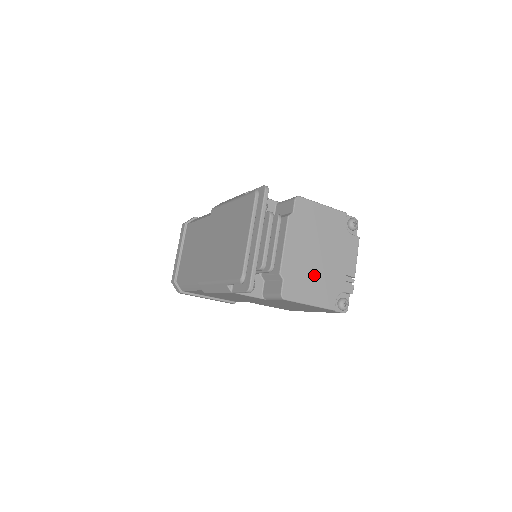
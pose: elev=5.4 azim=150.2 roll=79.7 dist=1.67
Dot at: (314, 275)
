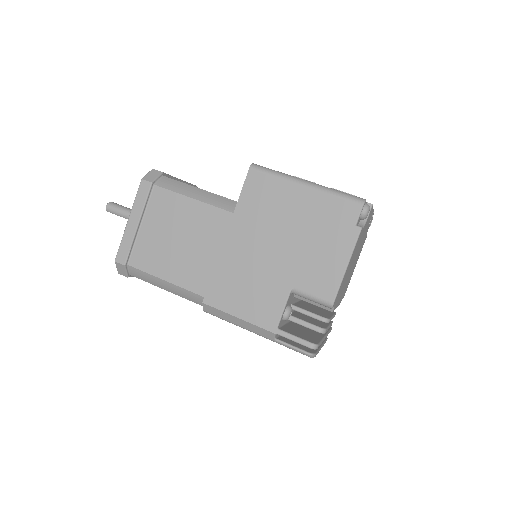
Dot at: occluded
